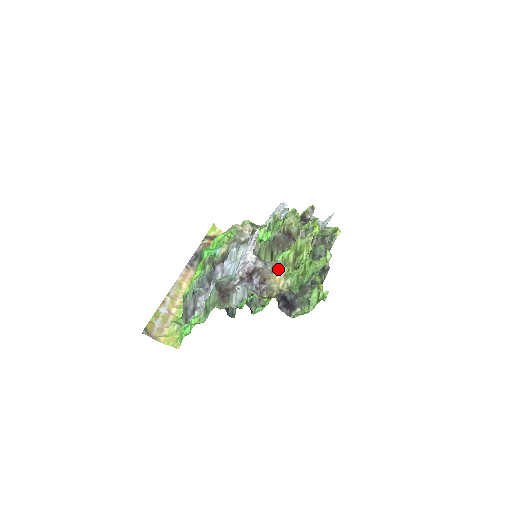
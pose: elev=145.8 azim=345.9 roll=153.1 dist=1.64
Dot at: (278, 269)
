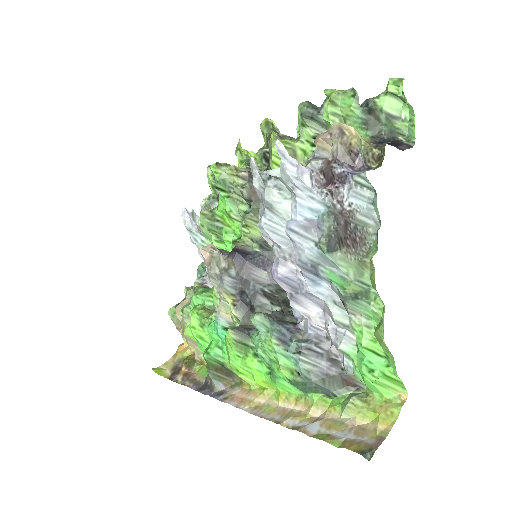
Dot at: (340, 124)
